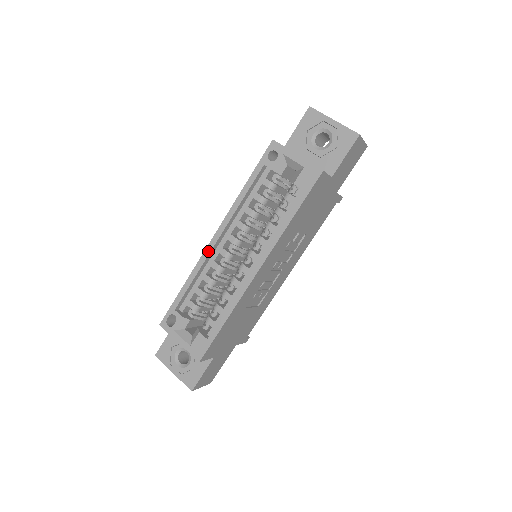
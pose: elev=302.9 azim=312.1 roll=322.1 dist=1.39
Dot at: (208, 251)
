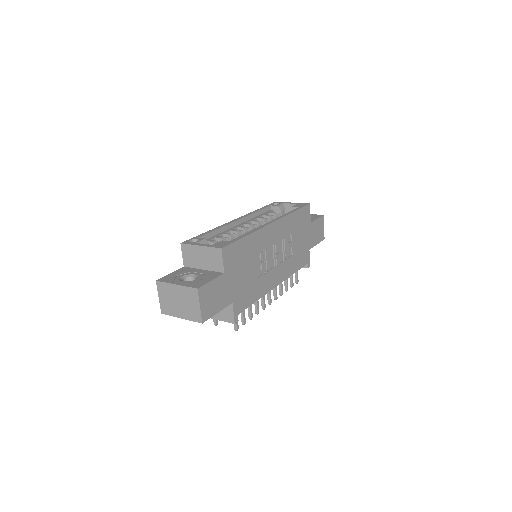
Dot at: (230, 222)
